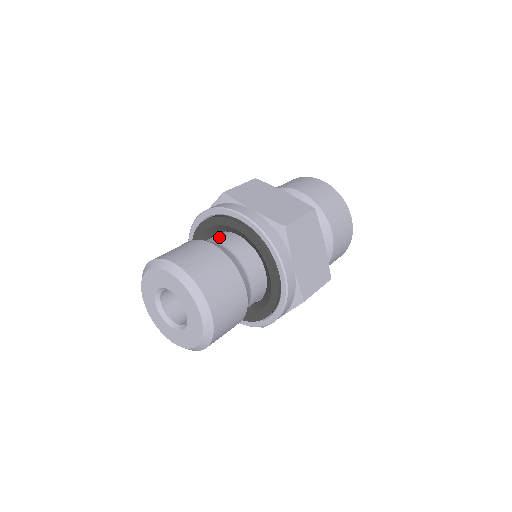
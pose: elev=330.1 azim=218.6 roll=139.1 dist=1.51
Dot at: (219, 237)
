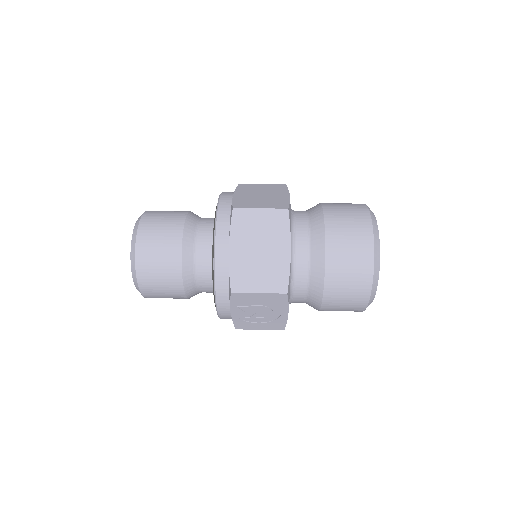
Dot at: occluded
